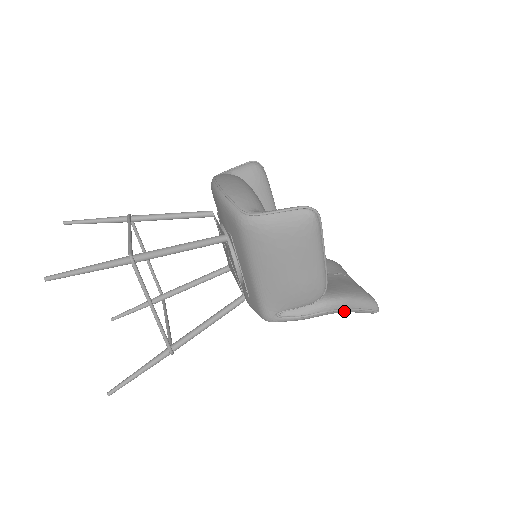
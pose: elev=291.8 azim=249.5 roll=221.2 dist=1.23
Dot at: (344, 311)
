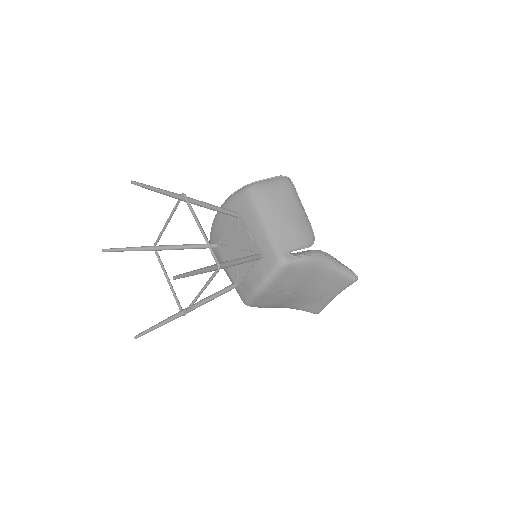
Dot at: (333, 263)
